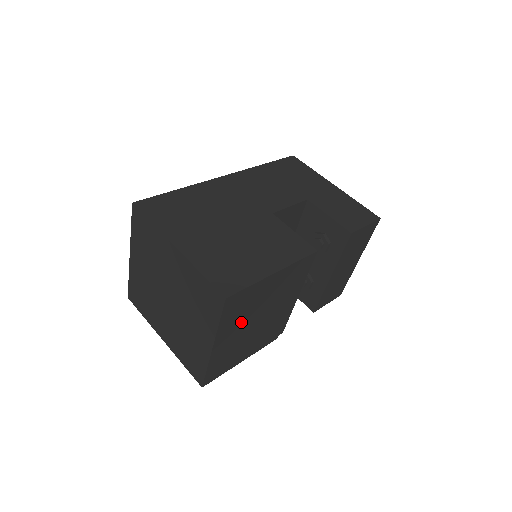
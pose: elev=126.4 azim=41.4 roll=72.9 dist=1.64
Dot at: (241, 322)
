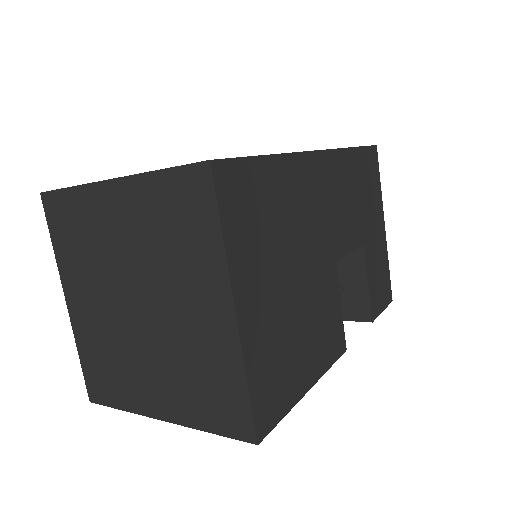
Dot at: occluded
